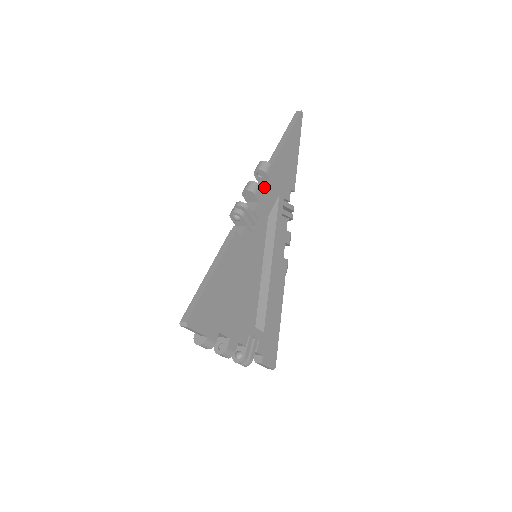
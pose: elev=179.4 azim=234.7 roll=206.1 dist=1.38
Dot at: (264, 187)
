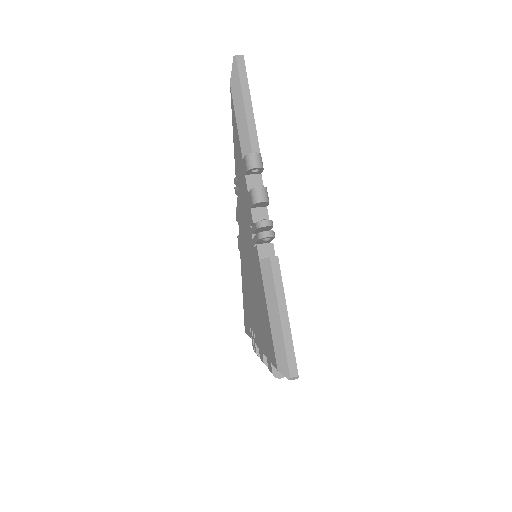
Dot at: (260, 184)
